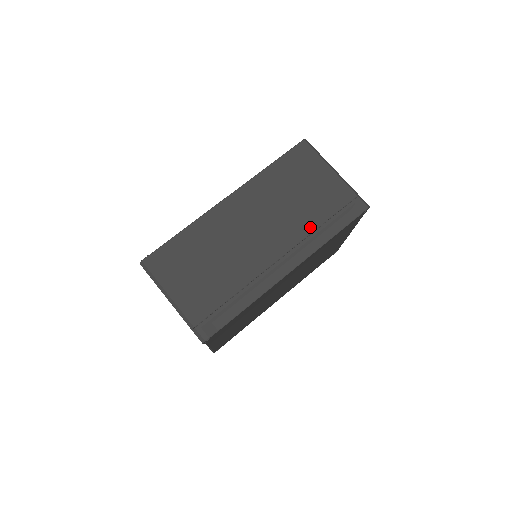
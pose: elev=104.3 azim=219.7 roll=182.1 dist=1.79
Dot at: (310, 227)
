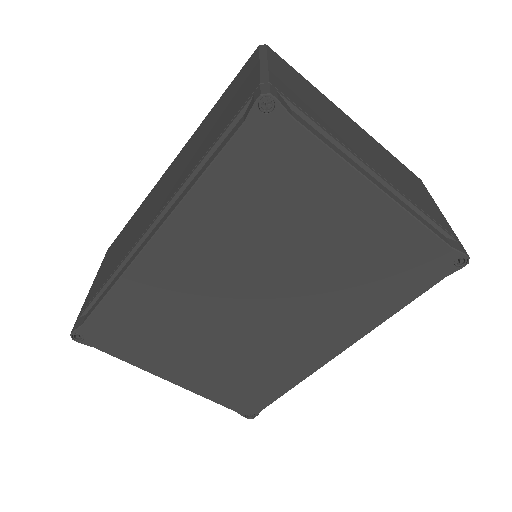
Dot at: (194, 166)
